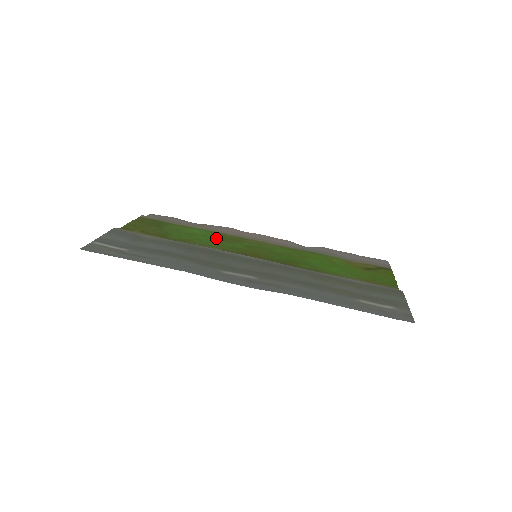
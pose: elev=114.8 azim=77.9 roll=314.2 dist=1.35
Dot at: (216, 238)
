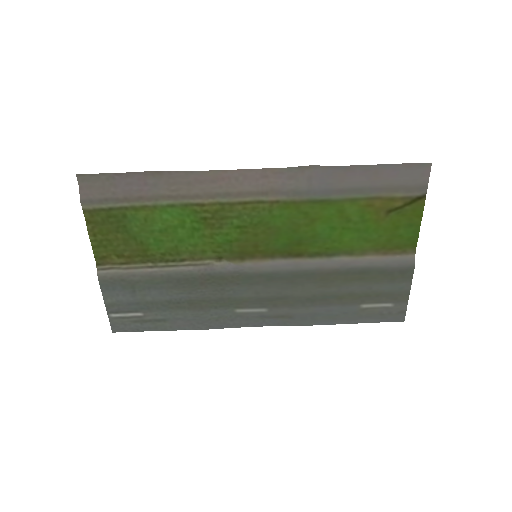
Dot at: (198, 226)
